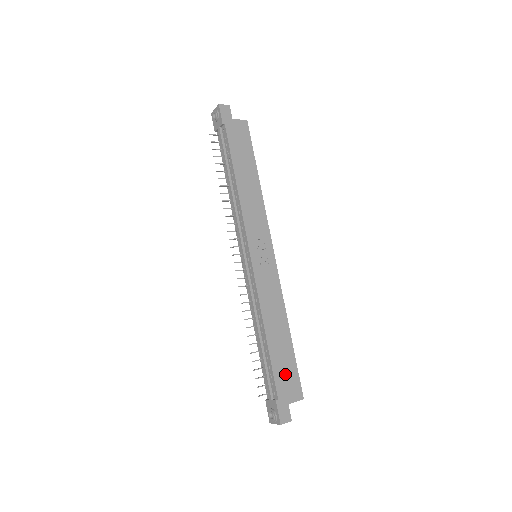
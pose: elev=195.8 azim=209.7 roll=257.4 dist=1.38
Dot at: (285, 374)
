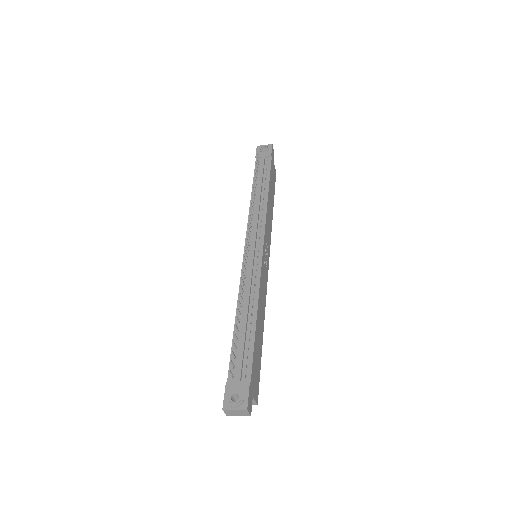
Dot at: (256, 366)
